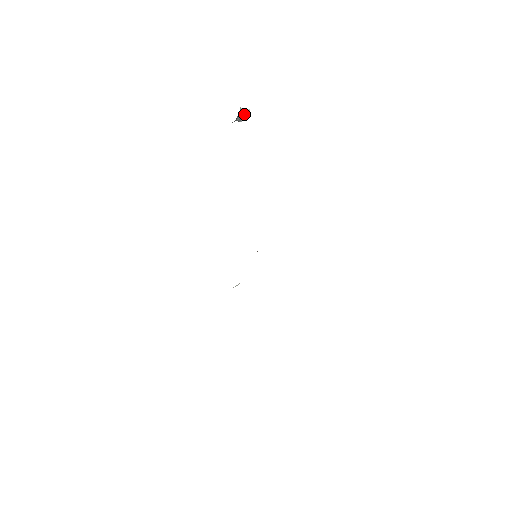
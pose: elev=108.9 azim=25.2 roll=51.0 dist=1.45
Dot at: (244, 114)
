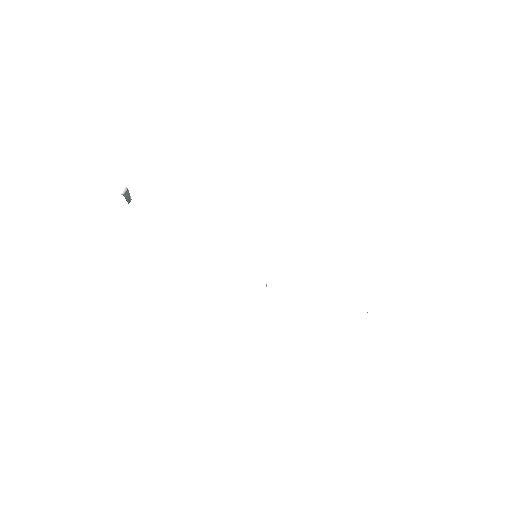
Dot at: (127, 194)
